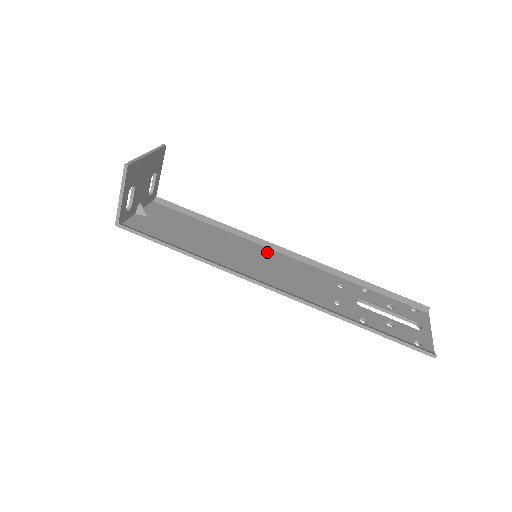
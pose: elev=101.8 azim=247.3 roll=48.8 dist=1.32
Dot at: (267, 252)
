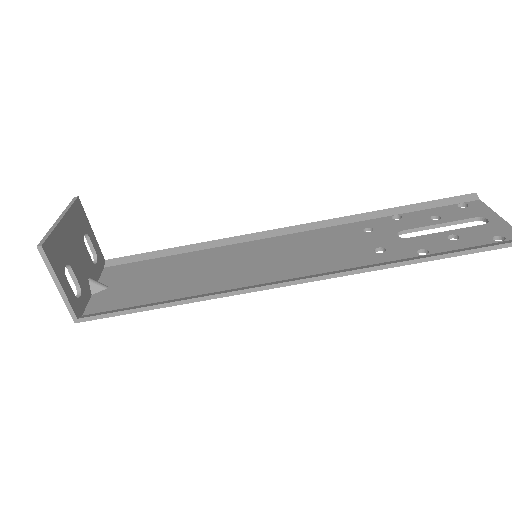
Dot at: (264, 244)
